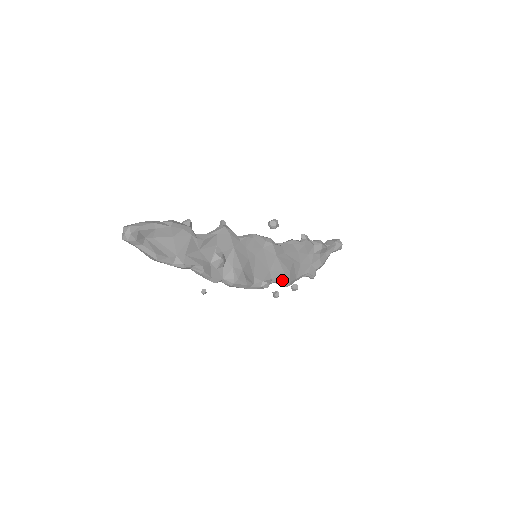
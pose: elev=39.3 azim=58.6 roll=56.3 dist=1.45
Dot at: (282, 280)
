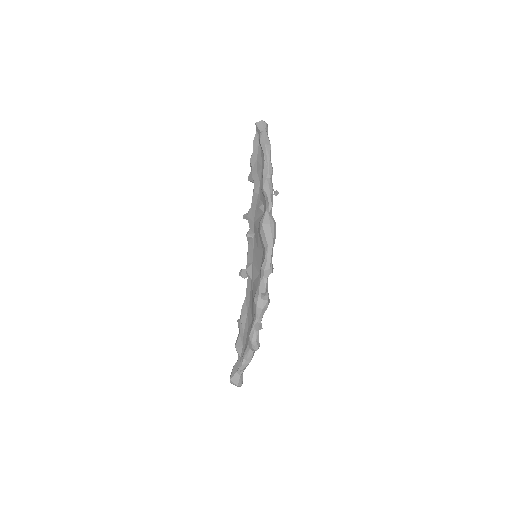
Dot at: occluded
